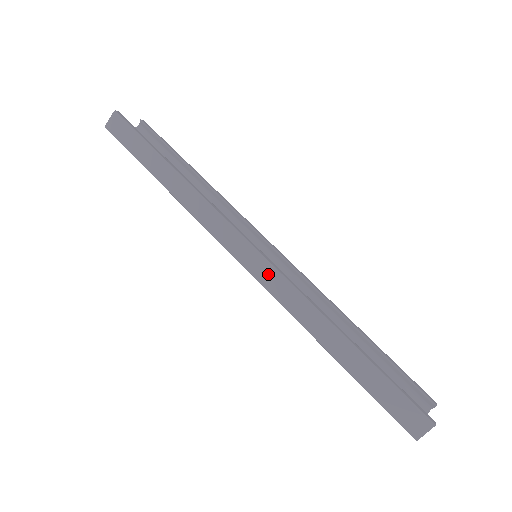
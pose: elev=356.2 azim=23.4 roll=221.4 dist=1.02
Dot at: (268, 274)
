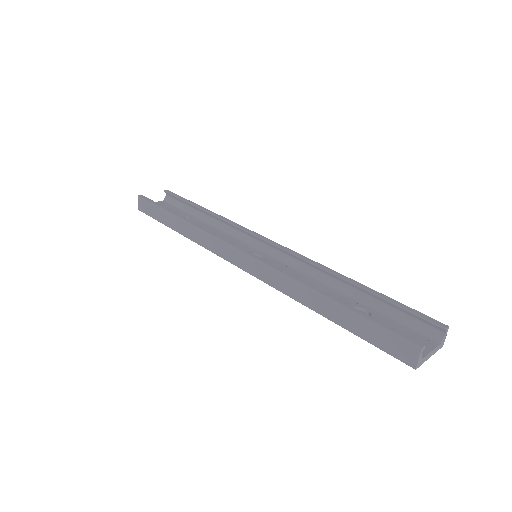
Dot at: (257, 268)
